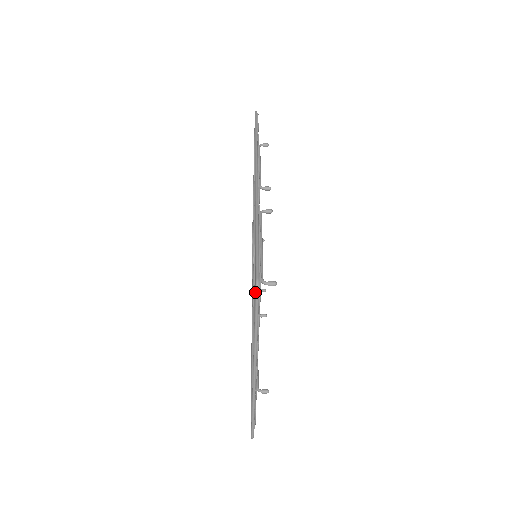
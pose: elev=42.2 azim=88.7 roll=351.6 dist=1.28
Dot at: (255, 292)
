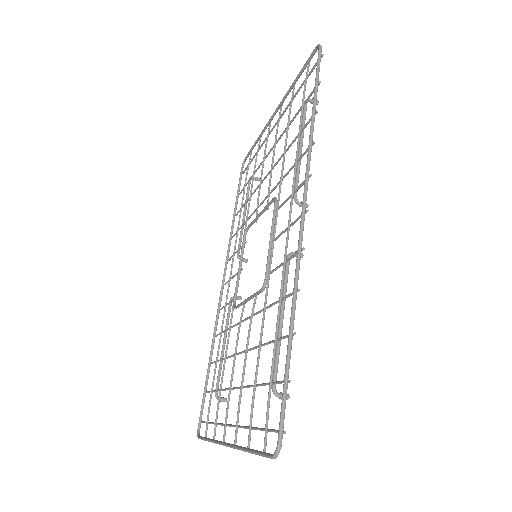
Dot at: (273, 456)
